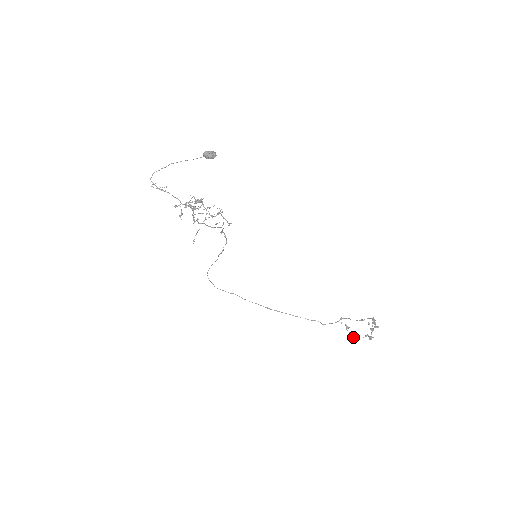
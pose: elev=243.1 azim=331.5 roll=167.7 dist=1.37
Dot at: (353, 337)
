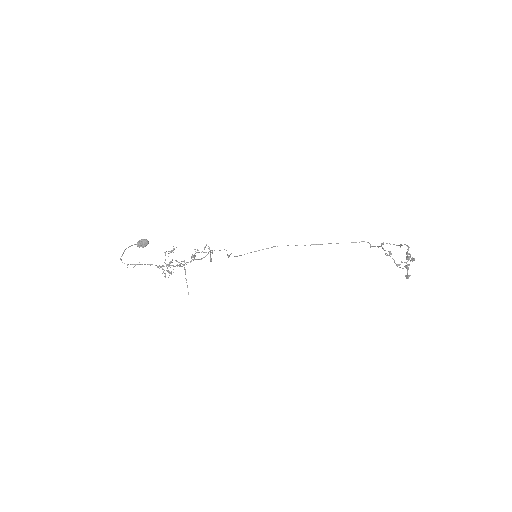
Dot at: (397, 266)
